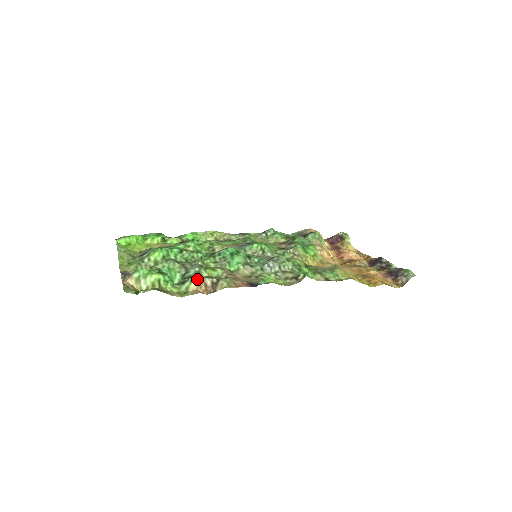
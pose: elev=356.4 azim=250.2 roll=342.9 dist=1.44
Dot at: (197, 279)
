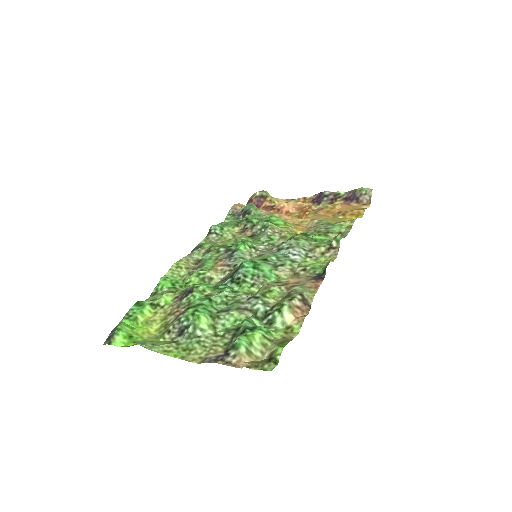
Dot at: (286, 308)
